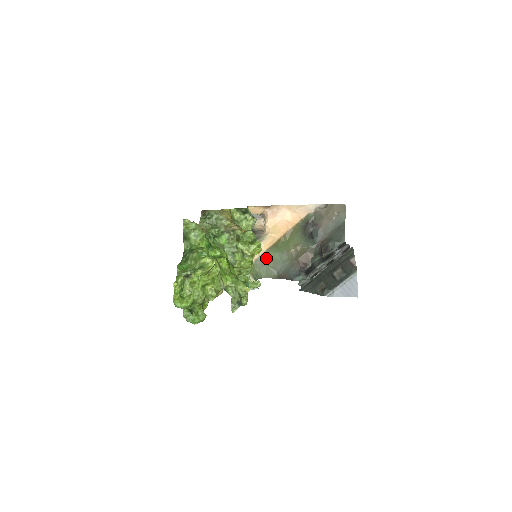
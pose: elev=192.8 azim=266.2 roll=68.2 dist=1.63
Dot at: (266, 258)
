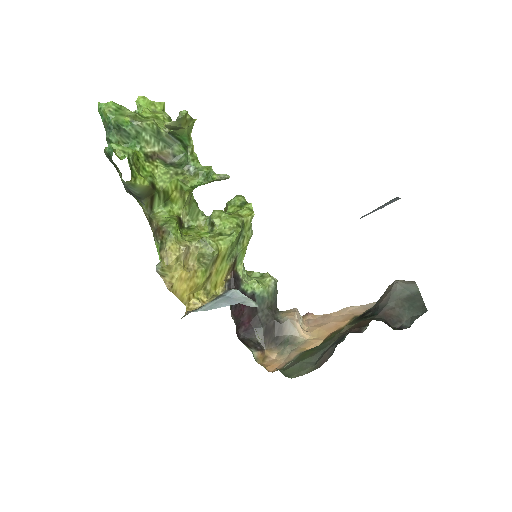
Dot at: (300, 357)
